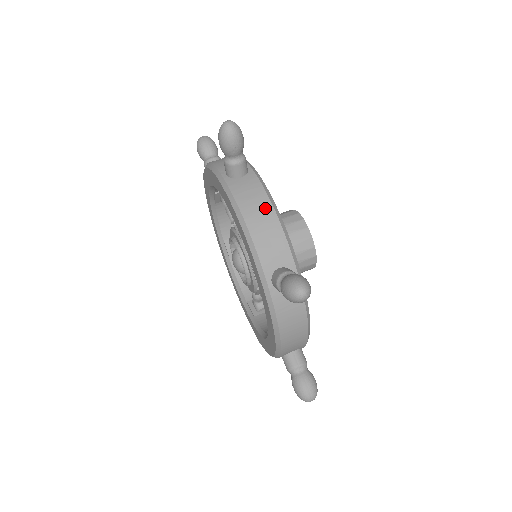
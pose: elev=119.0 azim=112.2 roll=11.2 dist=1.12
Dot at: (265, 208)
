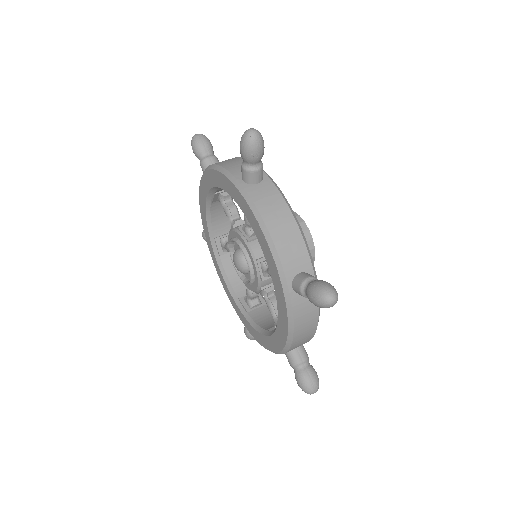
Dot at: (285, 215)
